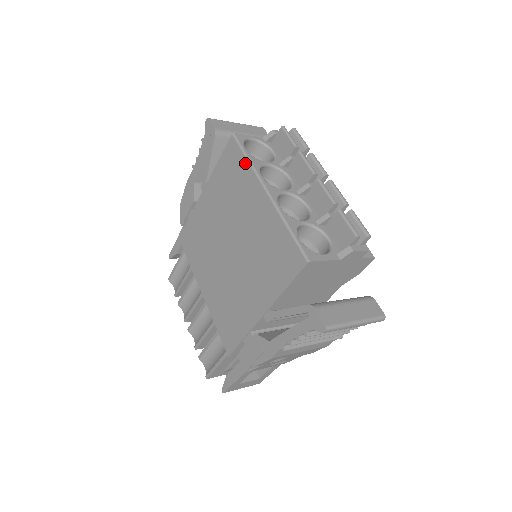
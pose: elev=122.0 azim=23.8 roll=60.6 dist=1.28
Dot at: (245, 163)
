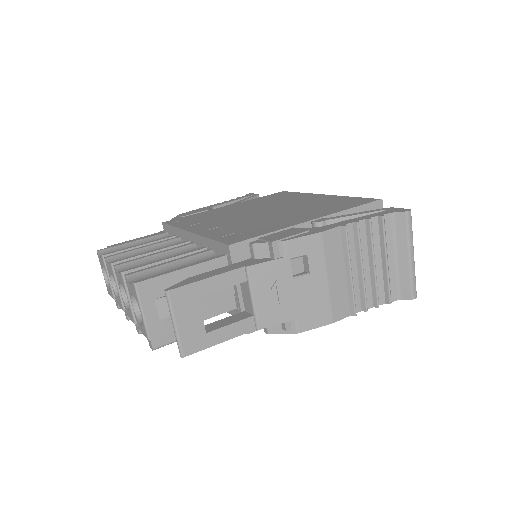
Dot at: (299, 193)
